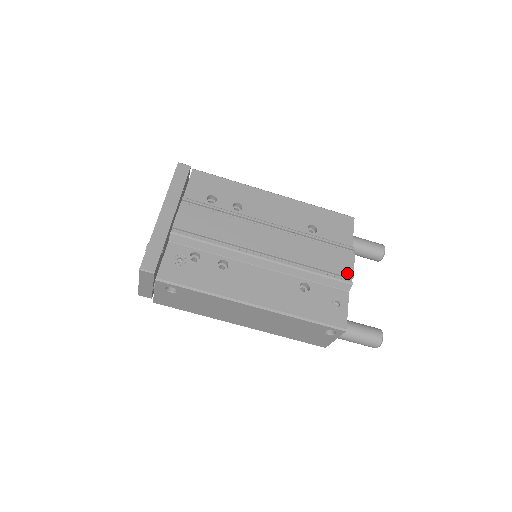
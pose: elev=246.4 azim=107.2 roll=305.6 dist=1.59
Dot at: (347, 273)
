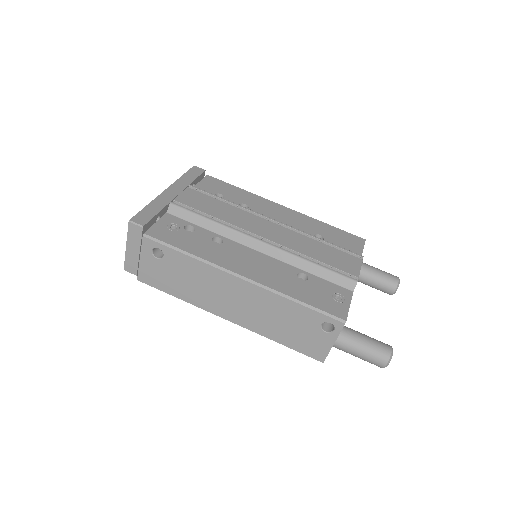
Dot at: (352, 272)
